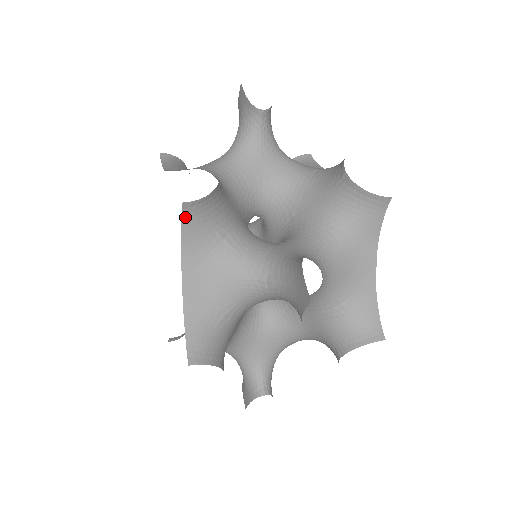
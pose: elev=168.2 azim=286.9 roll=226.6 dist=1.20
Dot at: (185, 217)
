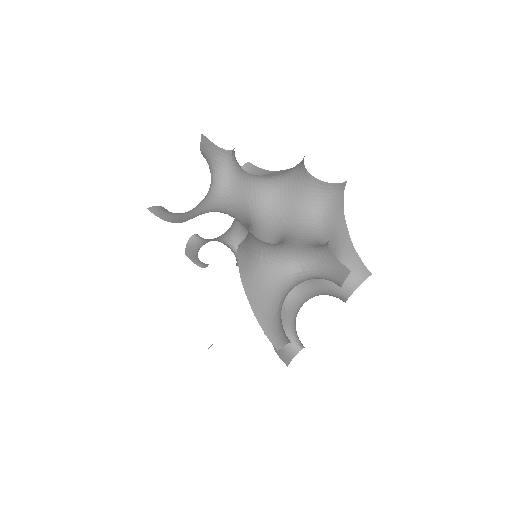
Dot at: (239, 253)
